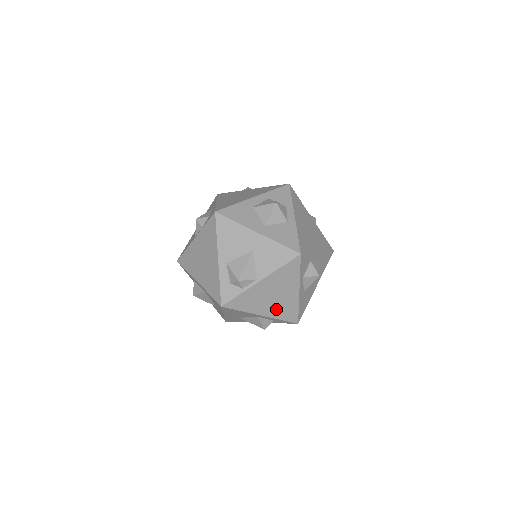
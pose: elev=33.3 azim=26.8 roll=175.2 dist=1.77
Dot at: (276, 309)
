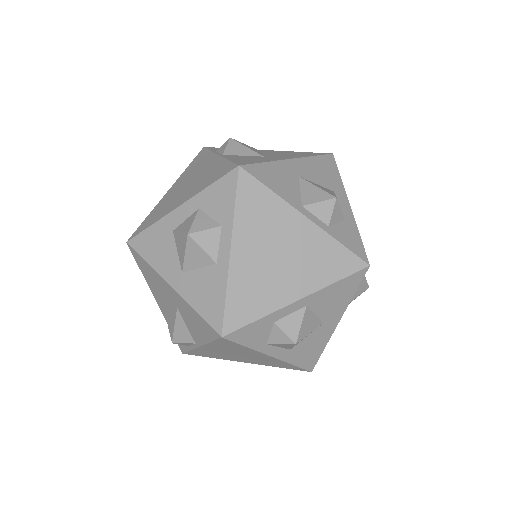
Dot at: (259, 361)
